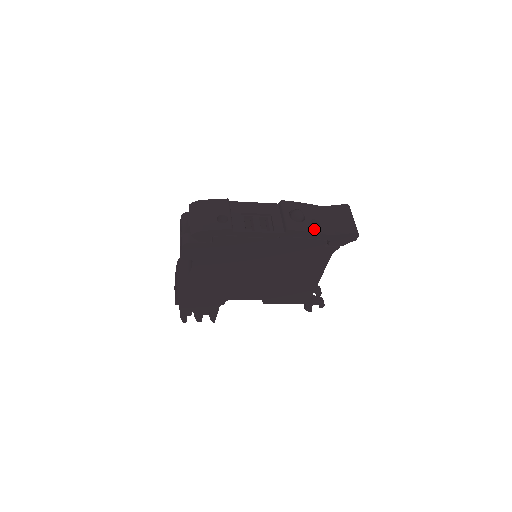
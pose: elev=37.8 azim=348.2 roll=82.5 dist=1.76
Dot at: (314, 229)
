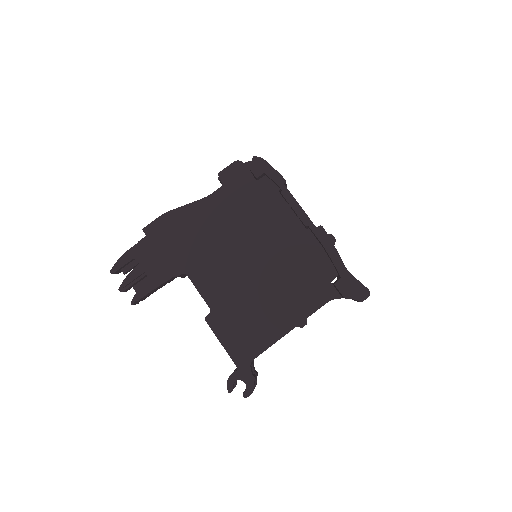
Dot at: (338, 253)
